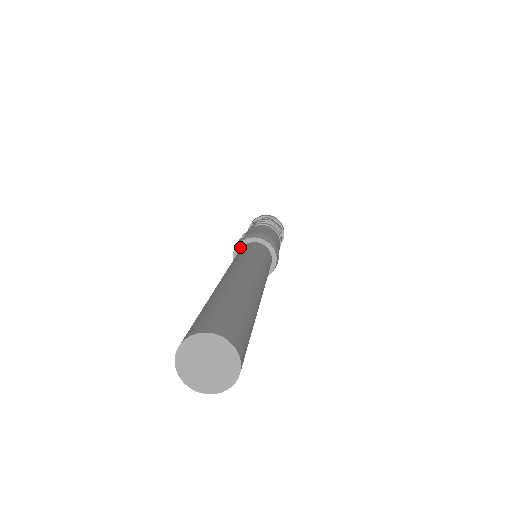
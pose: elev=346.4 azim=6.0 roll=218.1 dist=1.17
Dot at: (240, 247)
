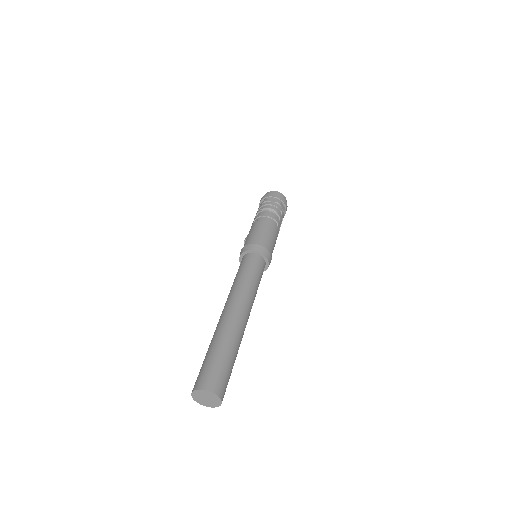
Dot at: (241, 259)
